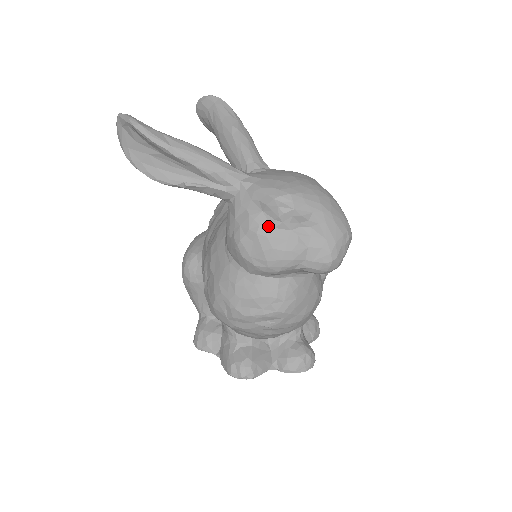
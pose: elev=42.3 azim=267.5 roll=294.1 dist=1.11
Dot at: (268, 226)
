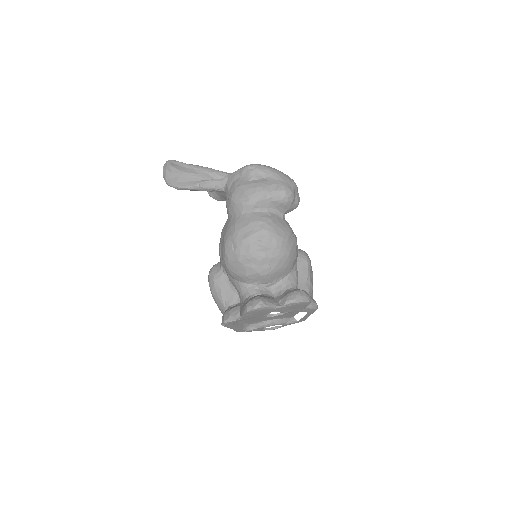
Dot at: (245, 181)
